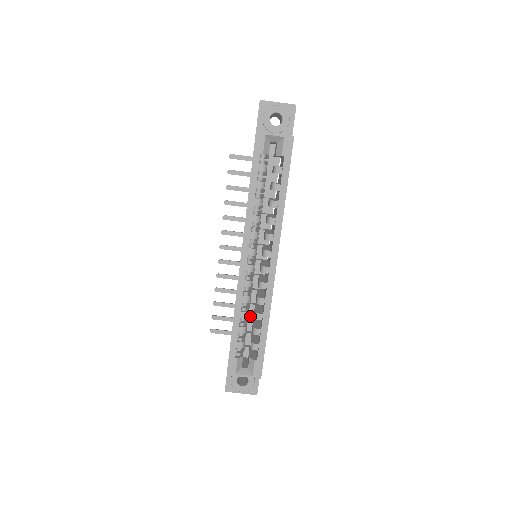
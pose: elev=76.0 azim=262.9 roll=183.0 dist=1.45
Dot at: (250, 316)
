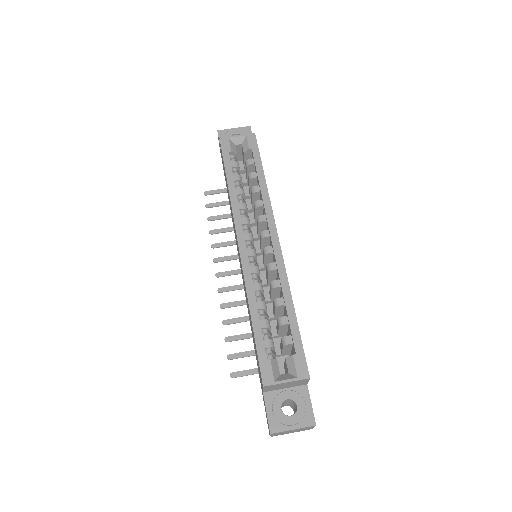
Dot at: occluded
